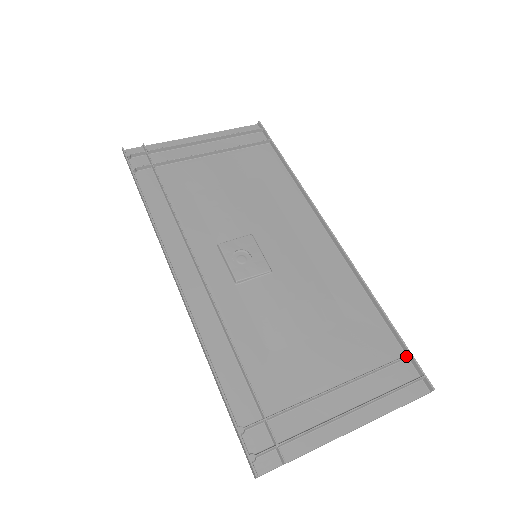
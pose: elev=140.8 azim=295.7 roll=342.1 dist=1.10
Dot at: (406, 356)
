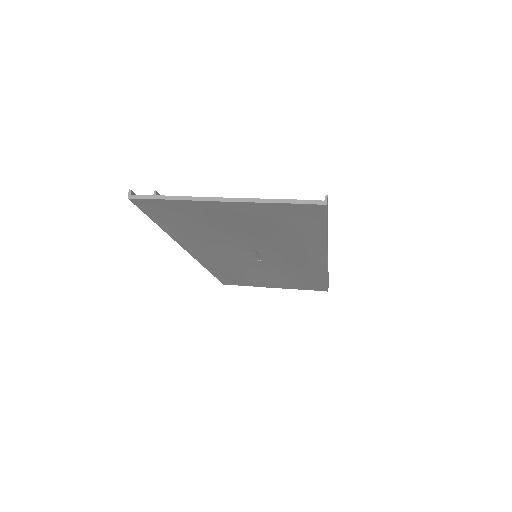
Dot at: occluded
